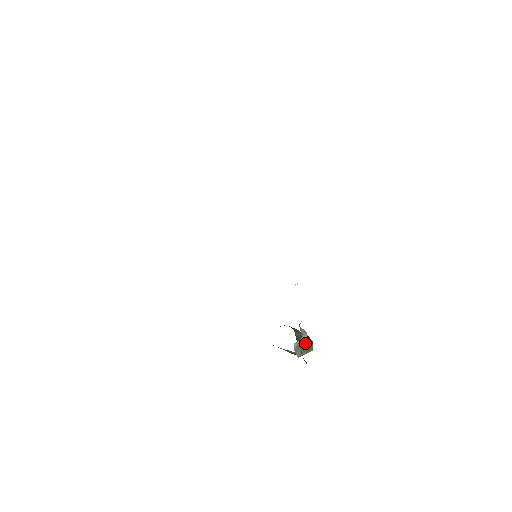
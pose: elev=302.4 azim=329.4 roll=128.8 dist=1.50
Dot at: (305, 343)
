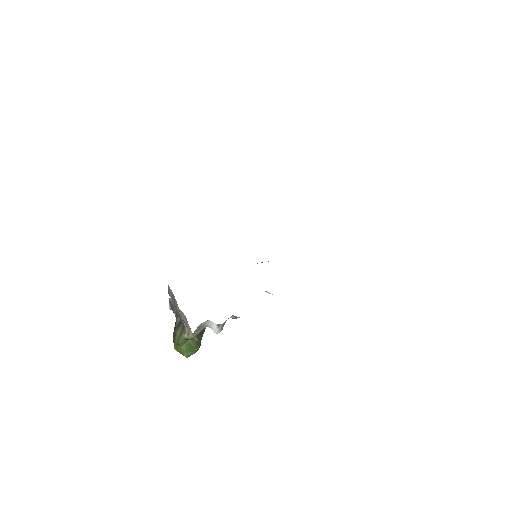
Dot at: (197, 341)
